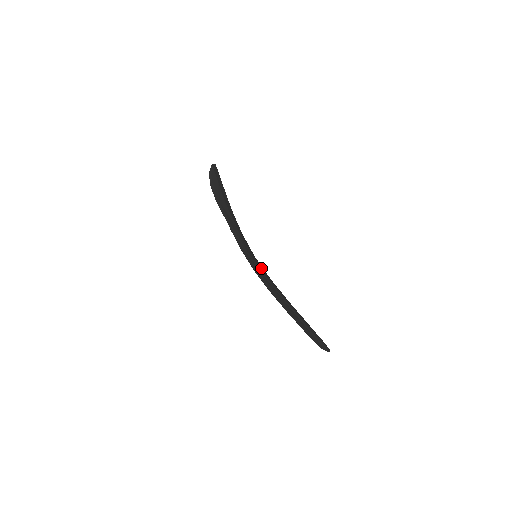
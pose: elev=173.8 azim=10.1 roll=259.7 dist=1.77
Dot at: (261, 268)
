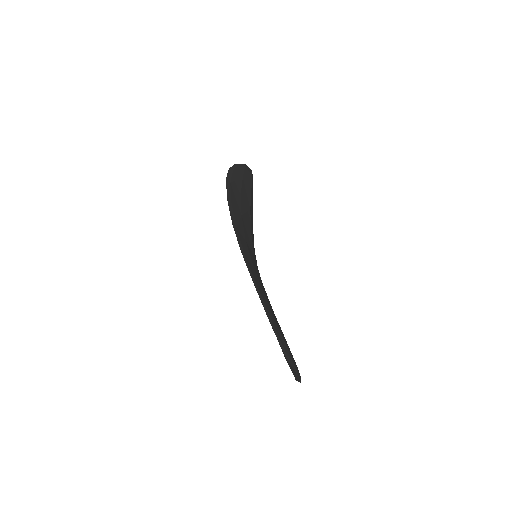
Dot at: (247, 254)
